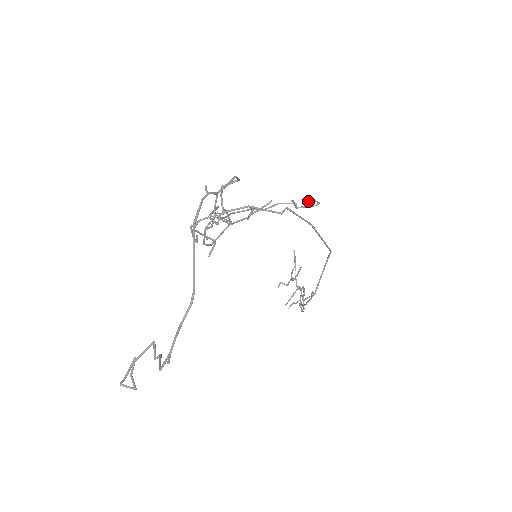
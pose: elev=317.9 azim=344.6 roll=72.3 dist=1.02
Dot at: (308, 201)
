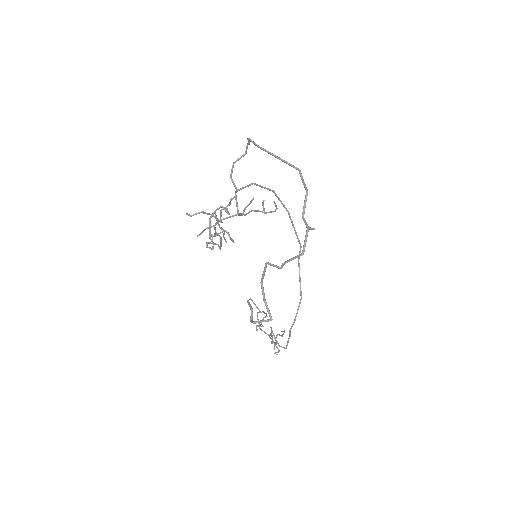
Dot at: (273, 201)
